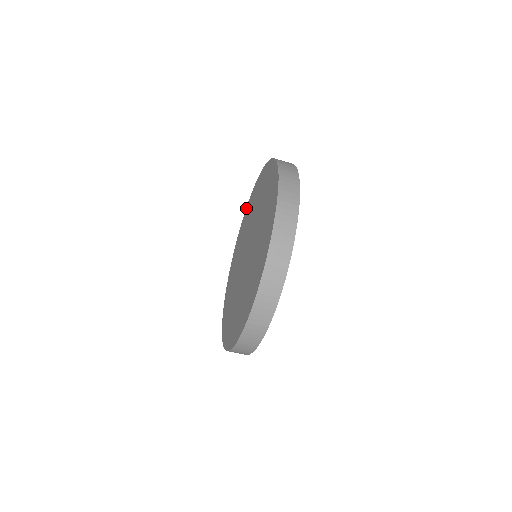
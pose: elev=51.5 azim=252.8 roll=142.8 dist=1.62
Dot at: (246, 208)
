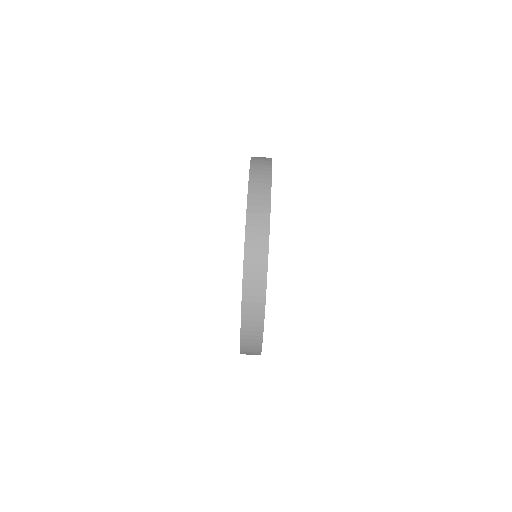
Dot at: occluded
